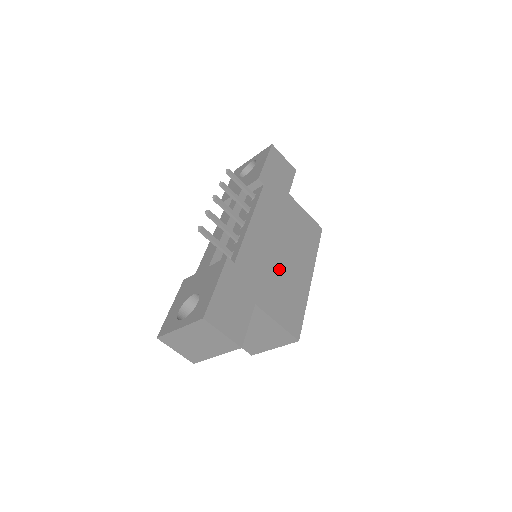
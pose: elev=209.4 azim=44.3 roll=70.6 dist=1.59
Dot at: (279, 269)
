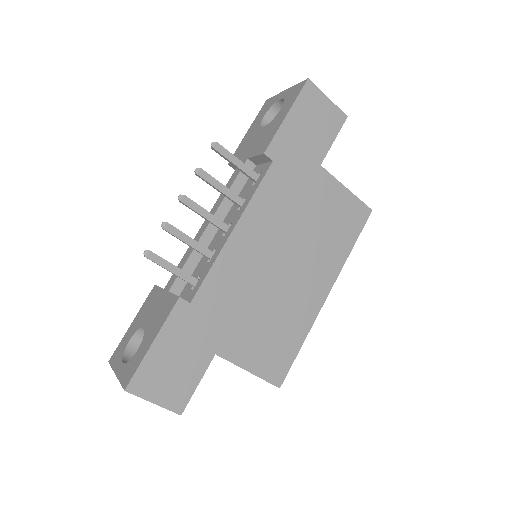
Dot at: (270, 295)
